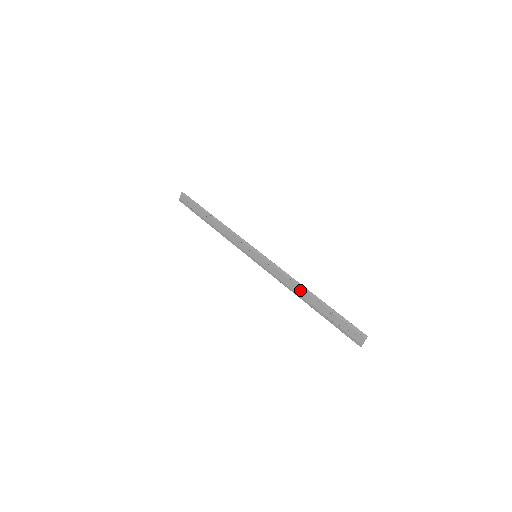
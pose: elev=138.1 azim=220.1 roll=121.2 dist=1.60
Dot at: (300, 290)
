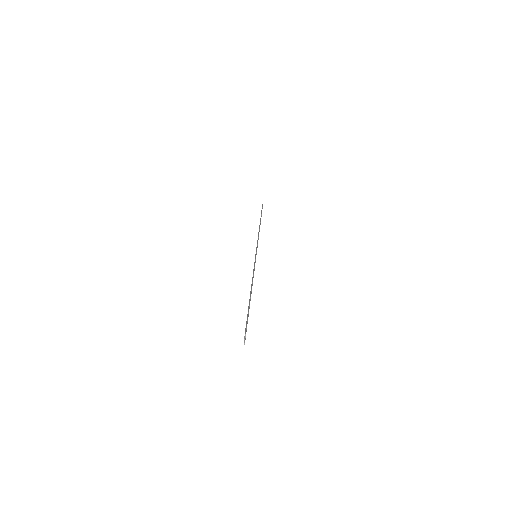
Dot at: occluded
